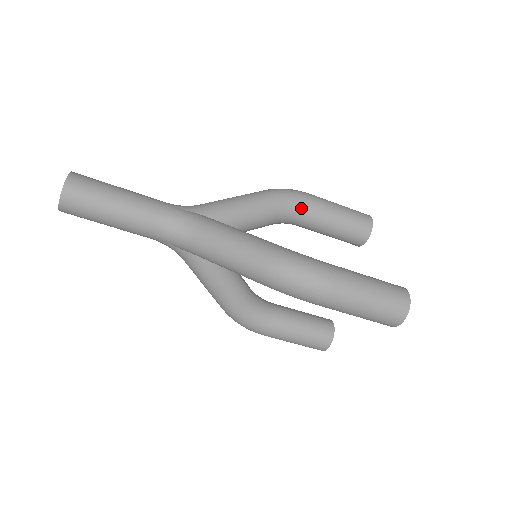
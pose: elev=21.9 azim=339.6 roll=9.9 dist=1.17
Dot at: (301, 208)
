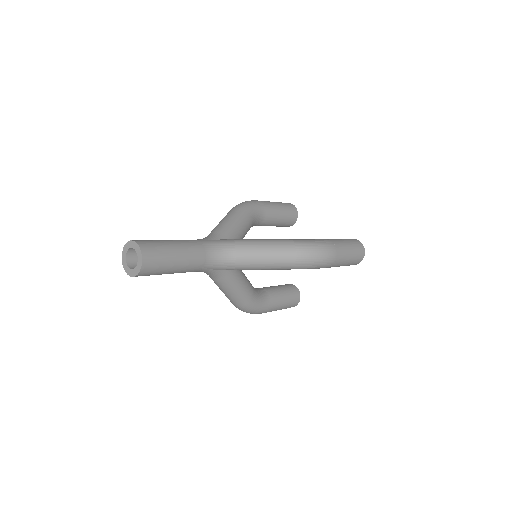
Dot at: (262, 212)
